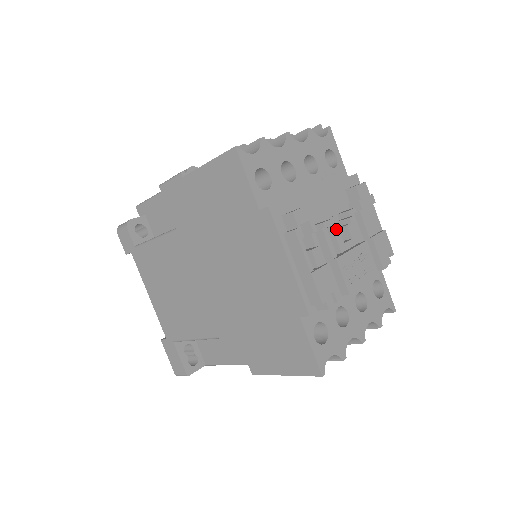
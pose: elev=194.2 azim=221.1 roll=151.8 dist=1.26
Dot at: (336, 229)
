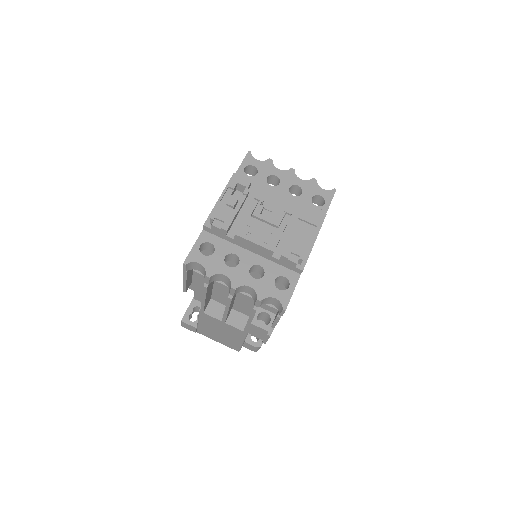
Dot at: occluded
